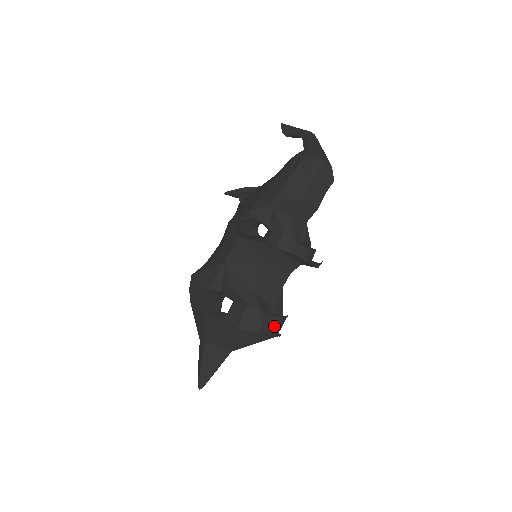
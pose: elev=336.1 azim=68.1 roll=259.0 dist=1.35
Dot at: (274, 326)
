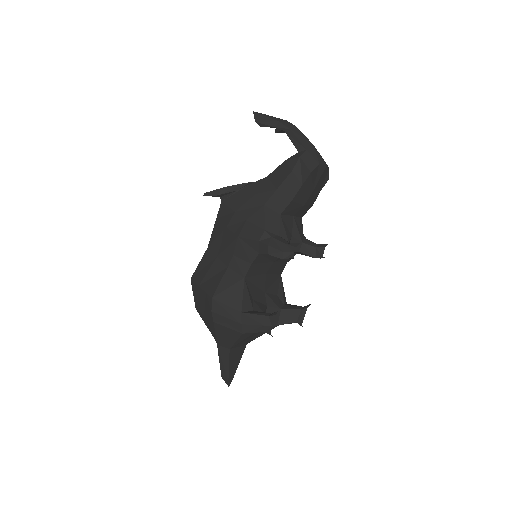
Dot at: (294, 318)
